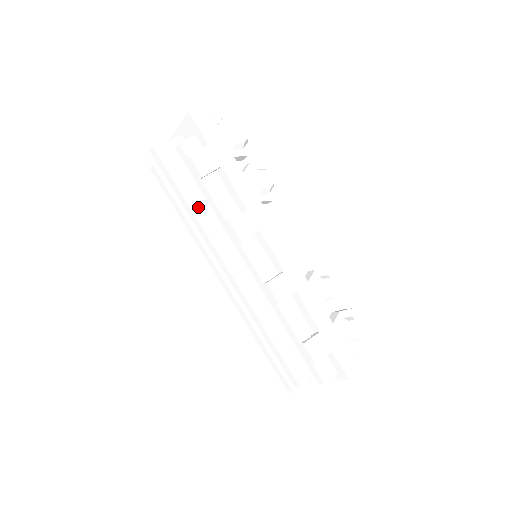
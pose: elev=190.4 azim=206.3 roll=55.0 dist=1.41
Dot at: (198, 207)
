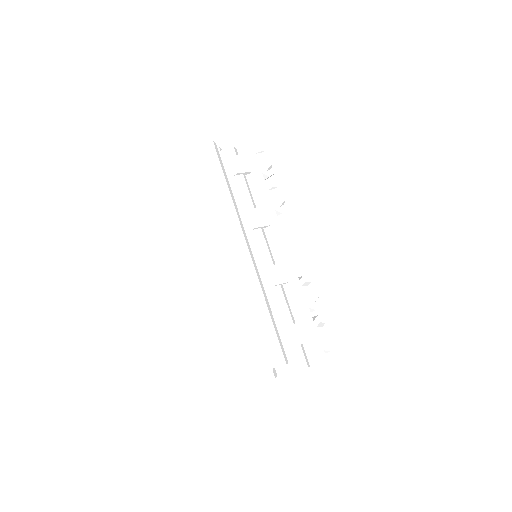
Dot at: (227, 194)
